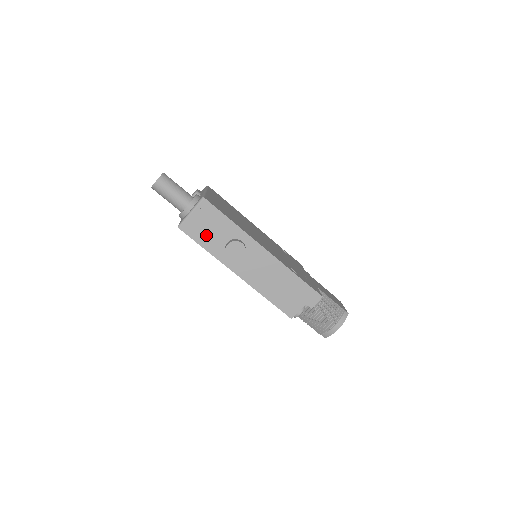
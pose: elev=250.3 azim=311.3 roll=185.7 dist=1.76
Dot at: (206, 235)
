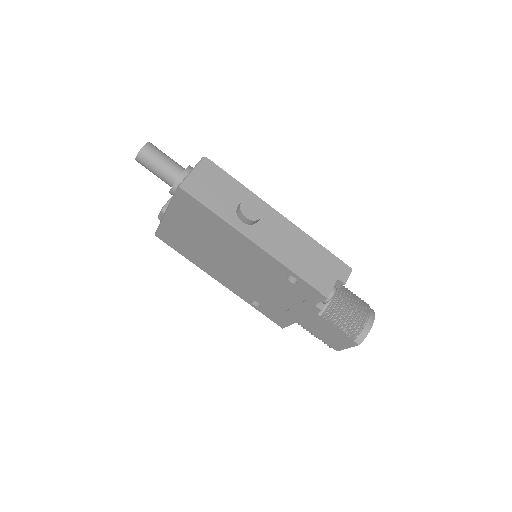
Dot at: (213, 196)
